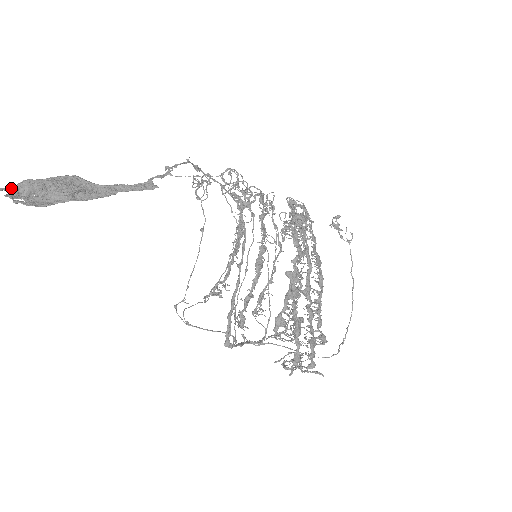
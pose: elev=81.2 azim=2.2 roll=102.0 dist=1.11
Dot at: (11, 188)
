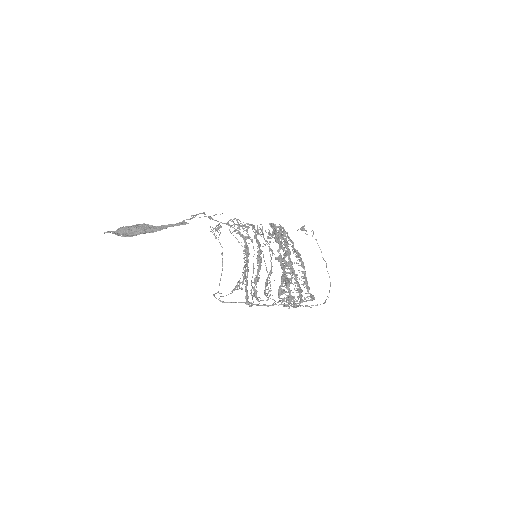
Dot at: (115, 231)
